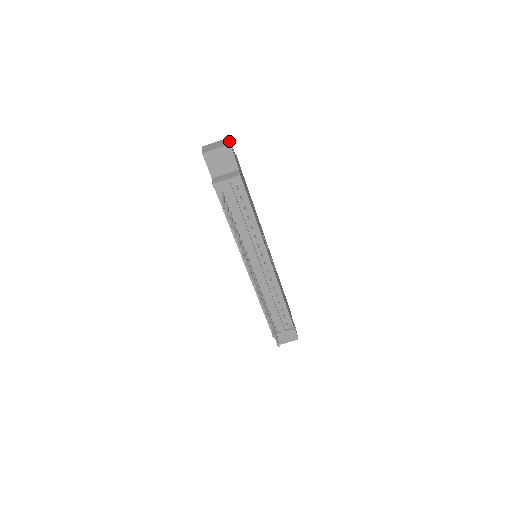
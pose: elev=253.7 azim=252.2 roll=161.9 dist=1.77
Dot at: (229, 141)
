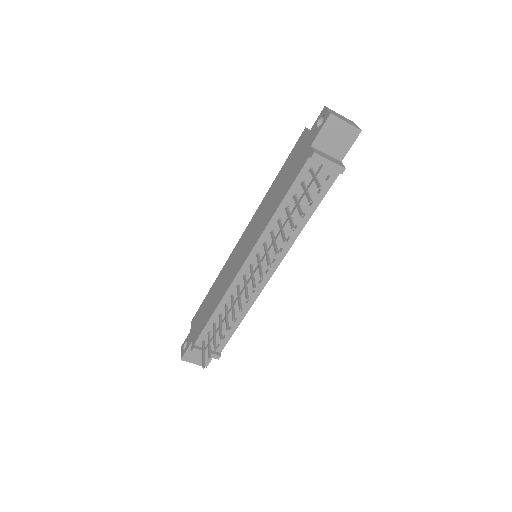
Dot at: occluded
